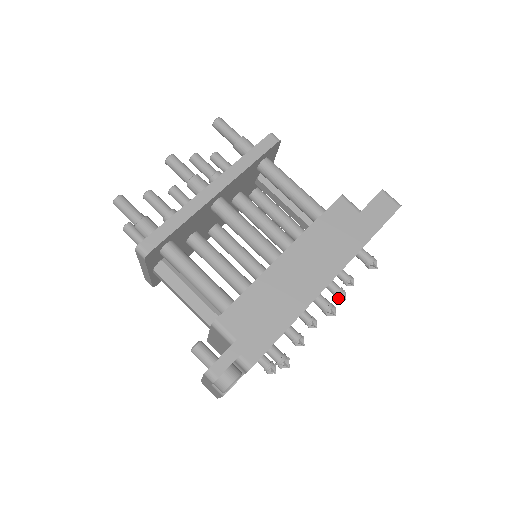
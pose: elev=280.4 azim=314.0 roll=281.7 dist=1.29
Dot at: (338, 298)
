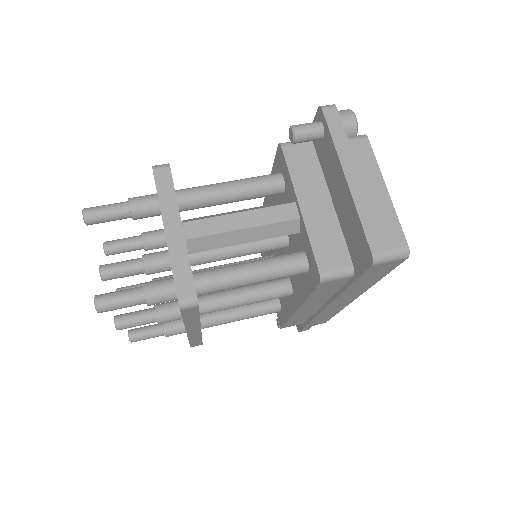
Dot at: occluded
